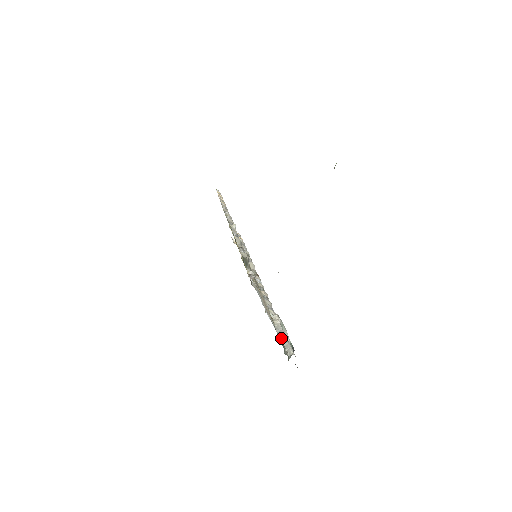
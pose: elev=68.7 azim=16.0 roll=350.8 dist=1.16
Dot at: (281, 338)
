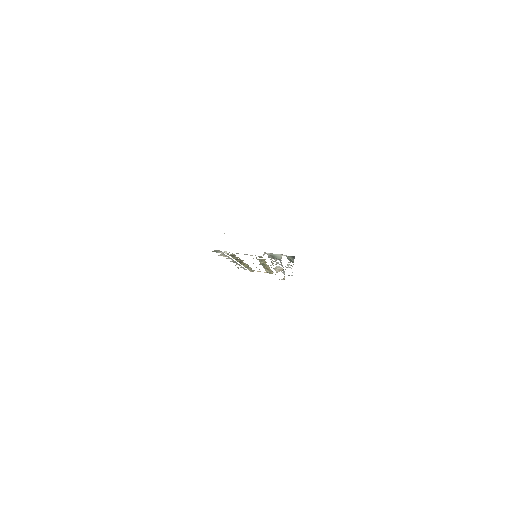
Dot at: occluded
